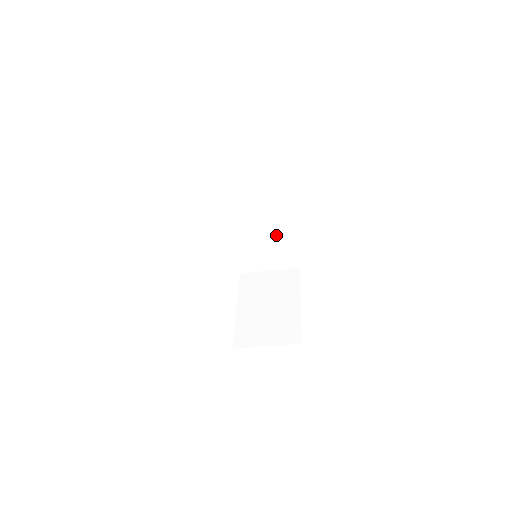
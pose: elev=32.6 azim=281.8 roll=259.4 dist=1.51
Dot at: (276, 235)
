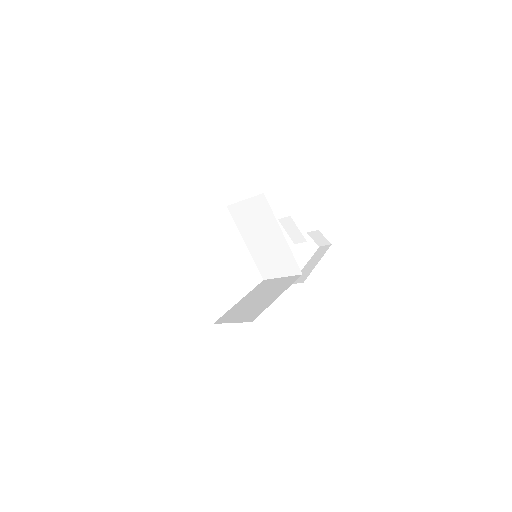
Dot at: (274, 240)
